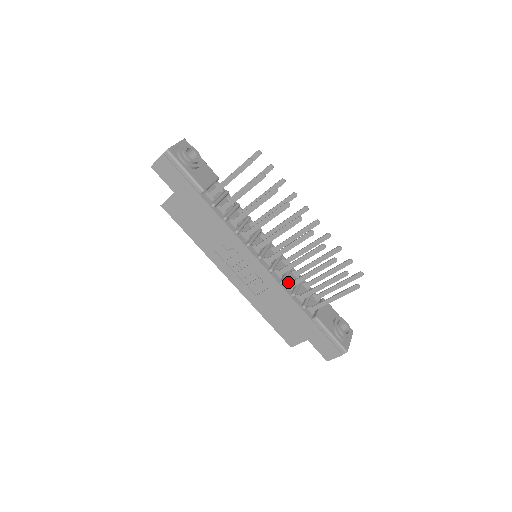
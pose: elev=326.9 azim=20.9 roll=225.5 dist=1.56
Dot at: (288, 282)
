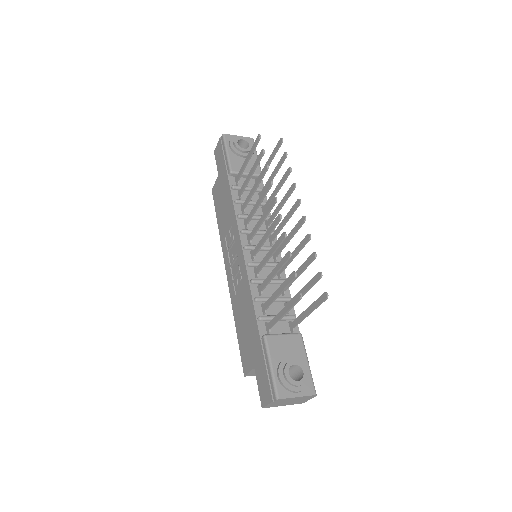
Dot at: (259, 284)
